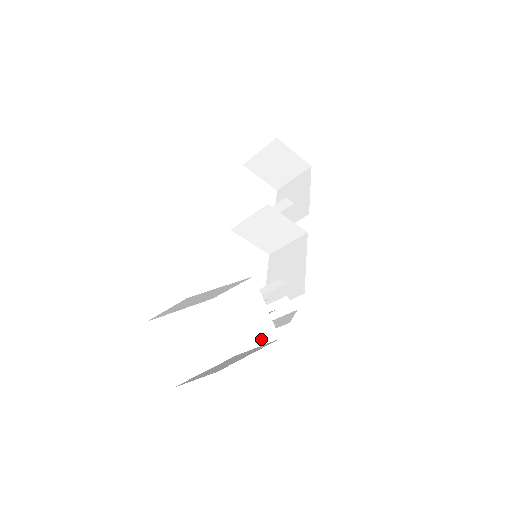
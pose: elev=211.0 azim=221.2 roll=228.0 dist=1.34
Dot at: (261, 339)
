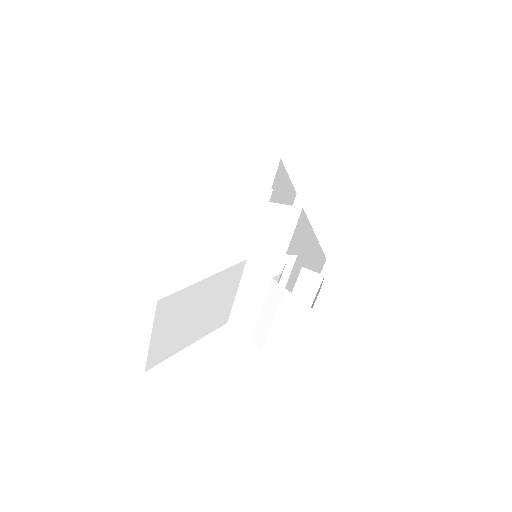
Dot at: (296, 328)
